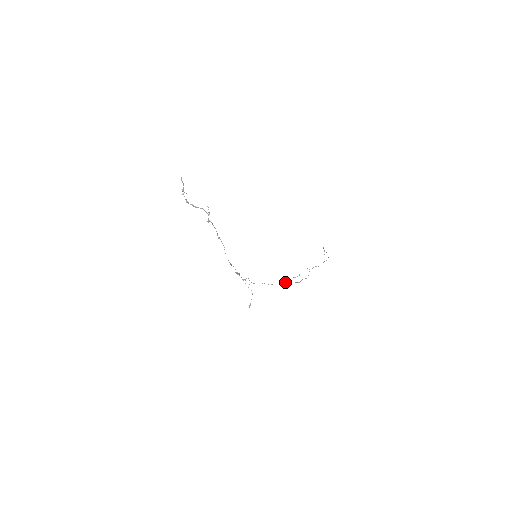
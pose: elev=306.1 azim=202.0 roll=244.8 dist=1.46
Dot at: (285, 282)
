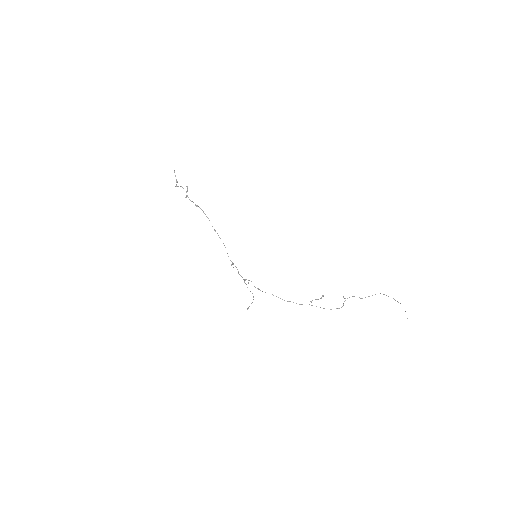
Dot at: occluded
